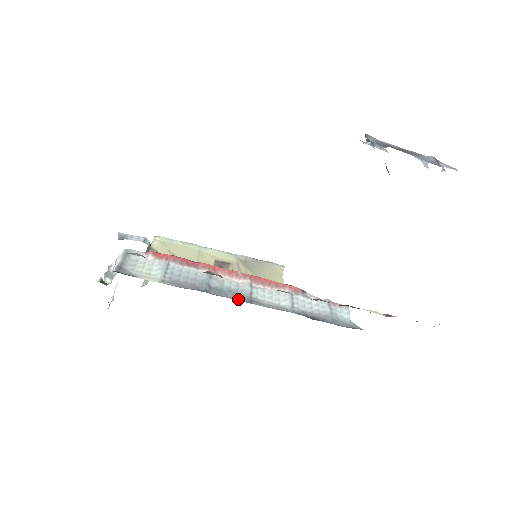
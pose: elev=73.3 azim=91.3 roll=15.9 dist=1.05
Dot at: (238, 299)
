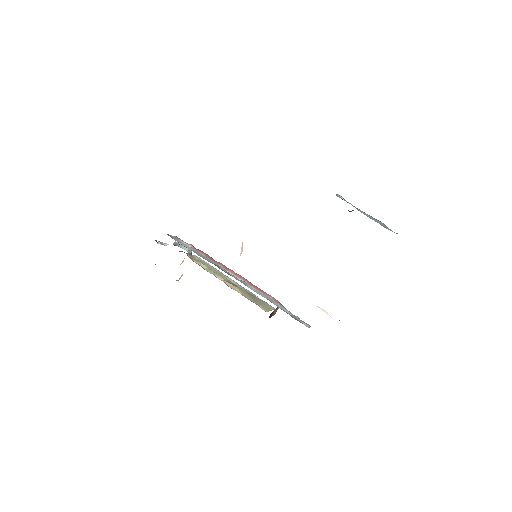
Dot at: occluded
